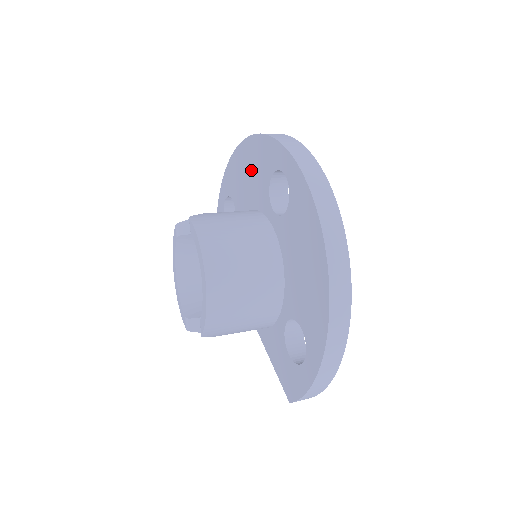
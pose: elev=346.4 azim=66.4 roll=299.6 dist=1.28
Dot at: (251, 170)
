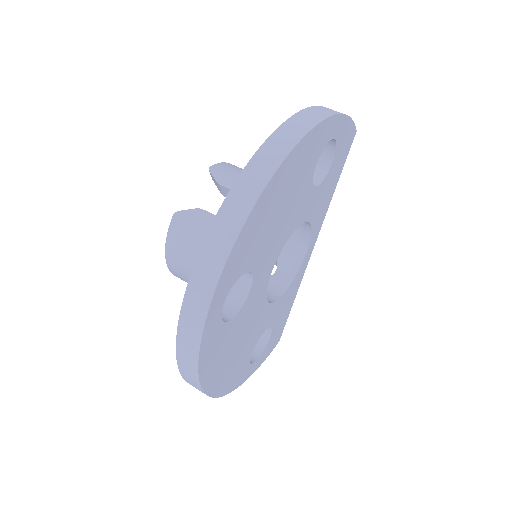
Dot at: occluded
